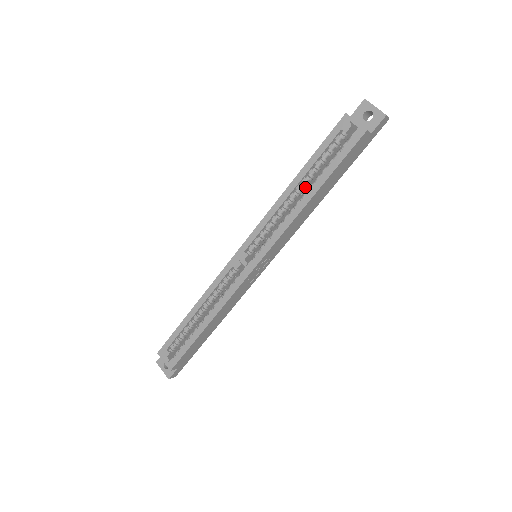
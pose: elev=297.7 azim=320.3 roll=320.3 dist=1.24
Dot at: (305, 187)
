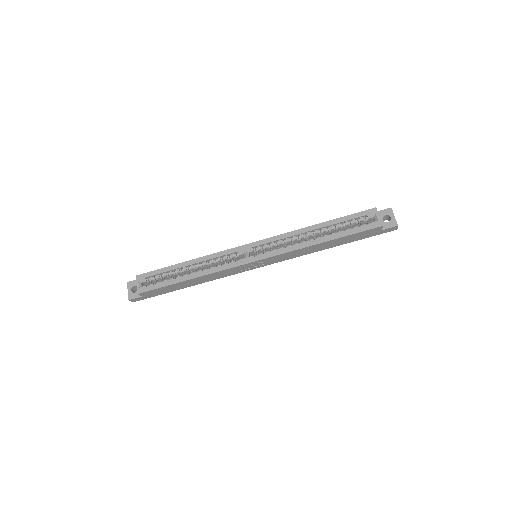
Dot at: occluded
